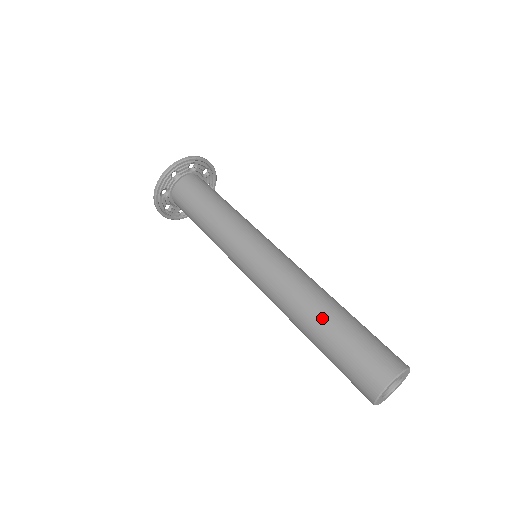
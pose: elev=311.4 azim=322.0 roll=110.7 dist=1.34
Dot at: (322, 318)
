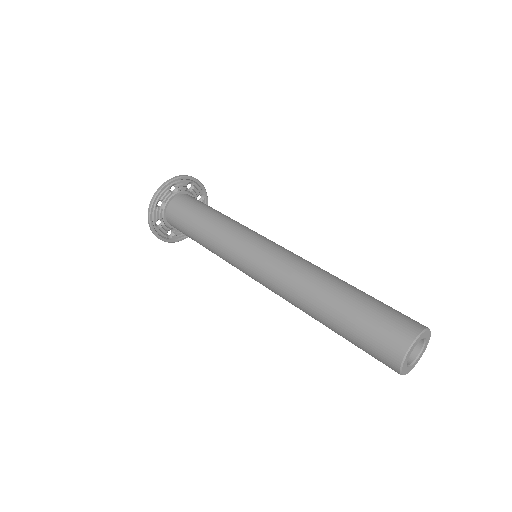
Dot at: (326, 305)
